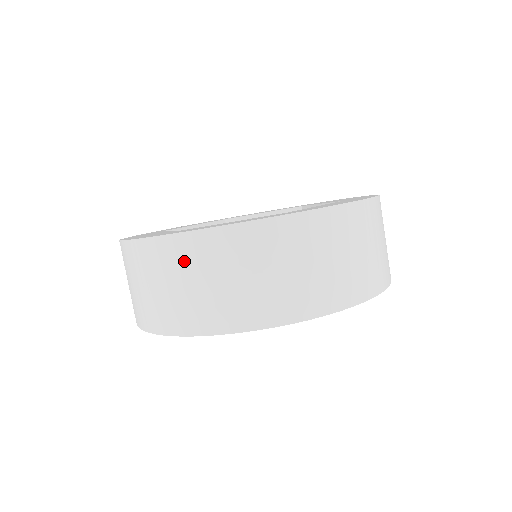
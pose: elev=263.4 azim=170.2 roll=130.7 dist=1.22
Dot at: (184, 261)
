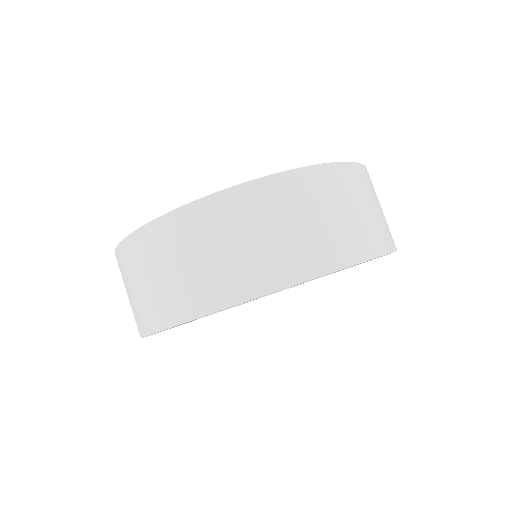
Dot at: (294, 199)
